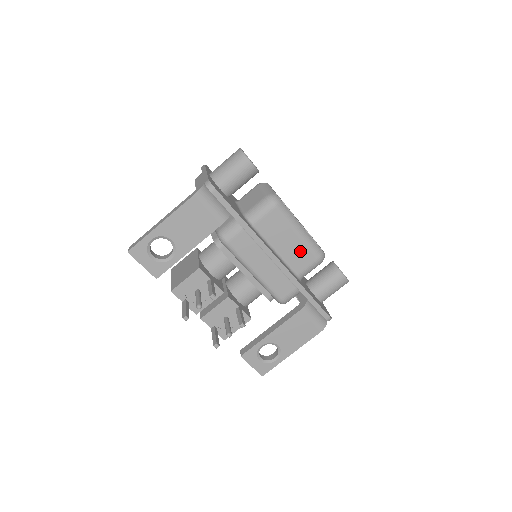
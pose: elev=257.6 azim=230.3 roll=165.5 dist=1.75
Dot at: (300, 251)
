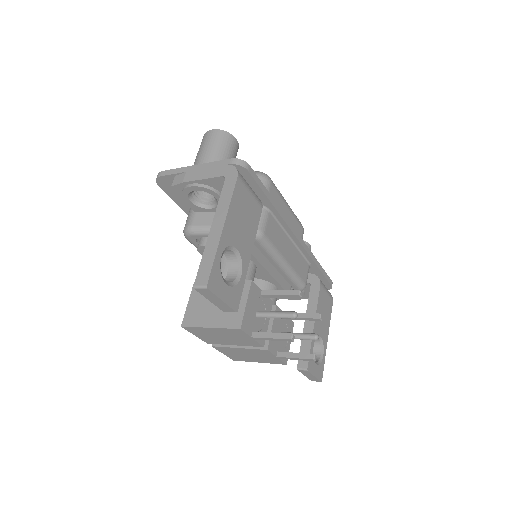
Dot at: (294, 226)
